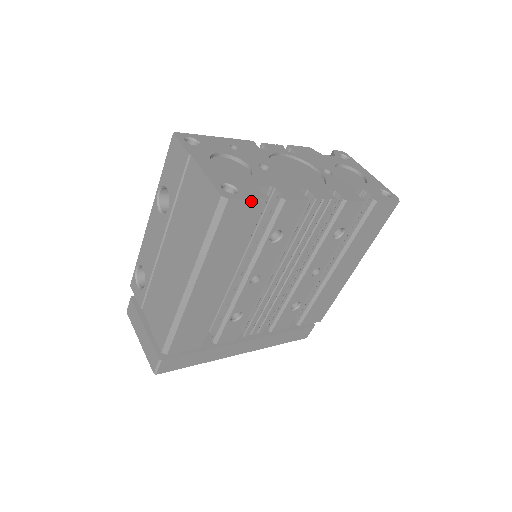
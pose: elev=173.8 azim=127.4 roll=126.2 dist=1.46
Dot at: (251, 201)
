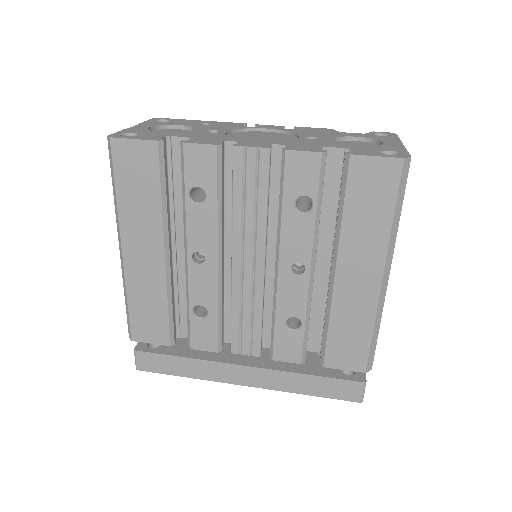
Dot at: (138, 142)
